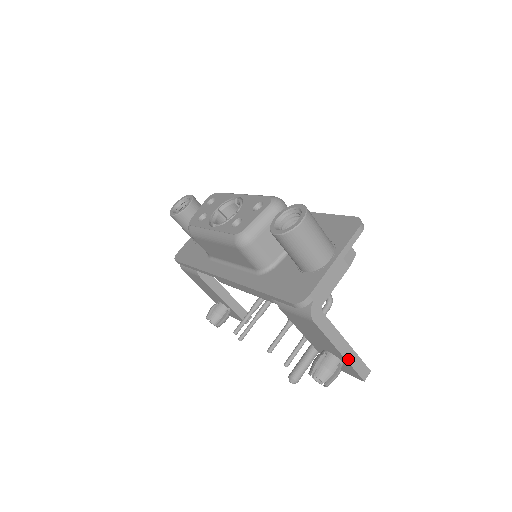
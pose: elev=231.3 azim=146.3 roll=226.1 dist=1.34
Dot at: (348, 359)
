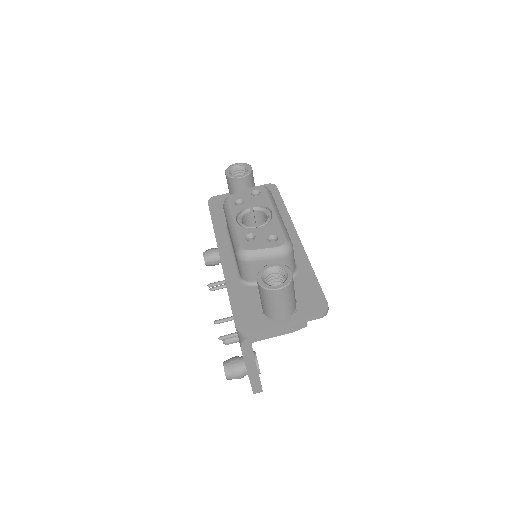
Dot at: (251, 377)
